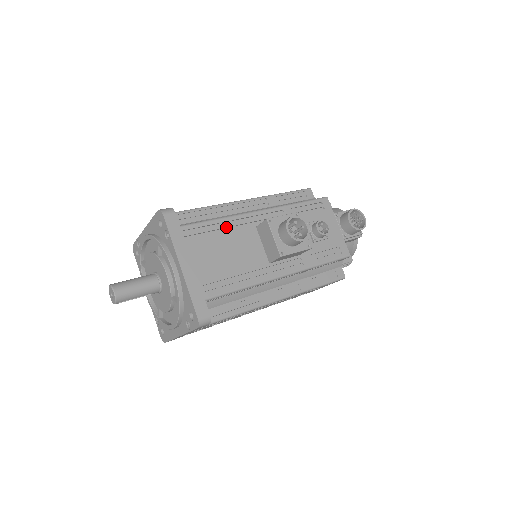
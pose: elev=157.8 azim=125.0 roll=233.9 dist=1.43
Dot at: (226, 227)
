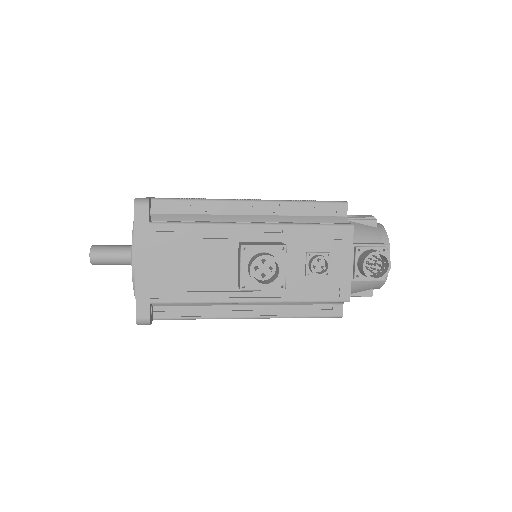
Dot at: (202, 235)
